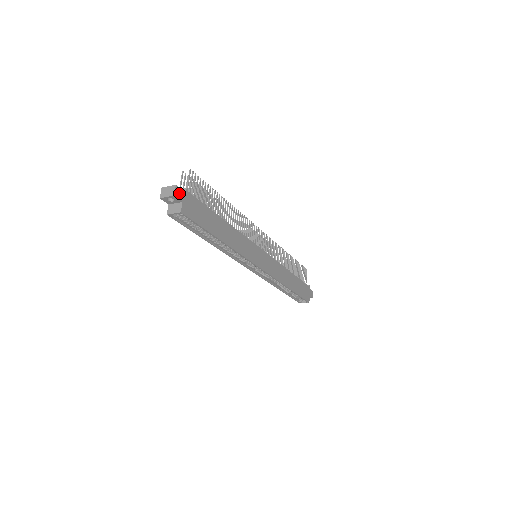
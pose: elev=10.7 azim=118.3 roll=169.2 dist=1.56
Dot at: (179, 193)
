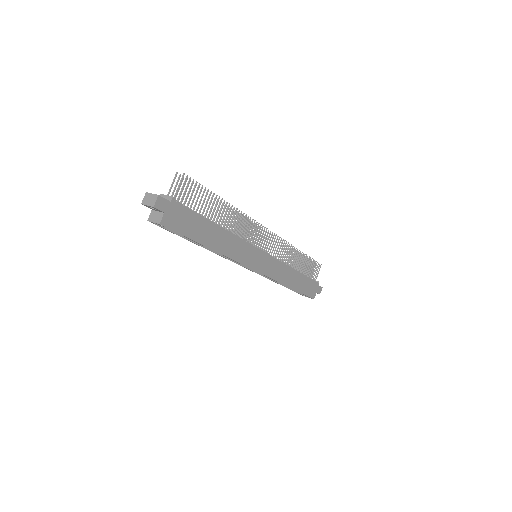
Dot at: (161, 203)
